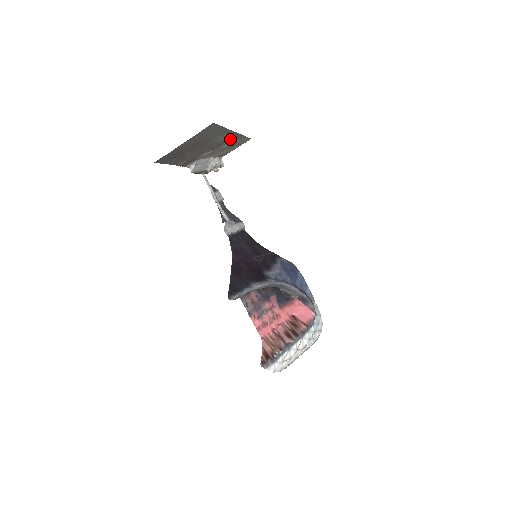
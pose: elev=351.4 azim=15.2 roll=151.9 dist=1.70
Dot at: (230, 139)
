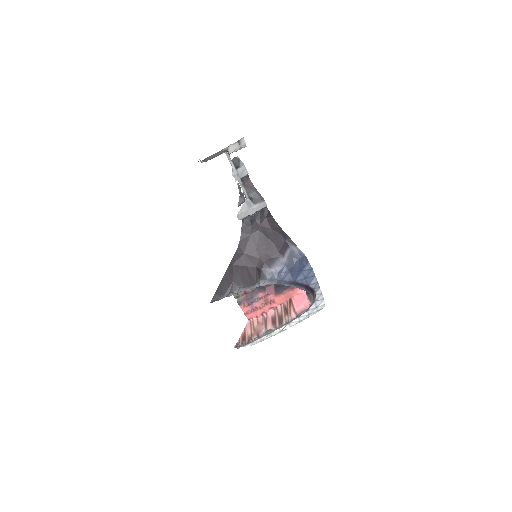
Dot at: occluded
